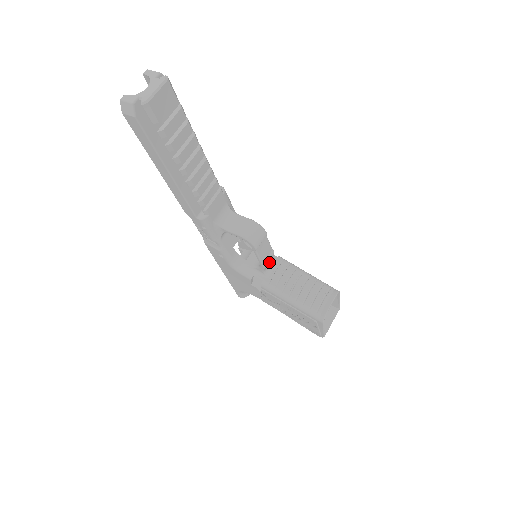
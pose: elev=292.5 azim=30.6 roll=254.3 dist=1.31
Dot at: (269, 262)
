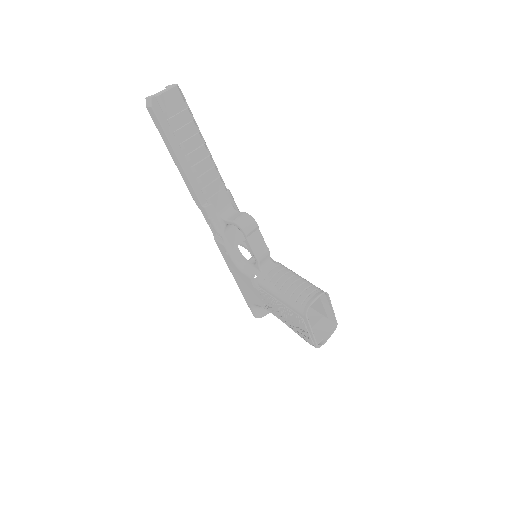
Dot at: (266, 261)
